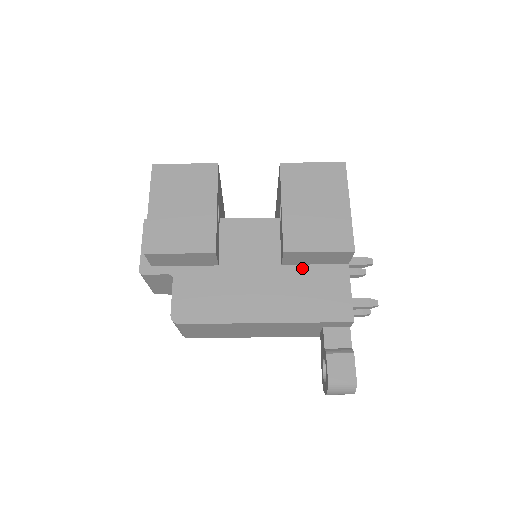
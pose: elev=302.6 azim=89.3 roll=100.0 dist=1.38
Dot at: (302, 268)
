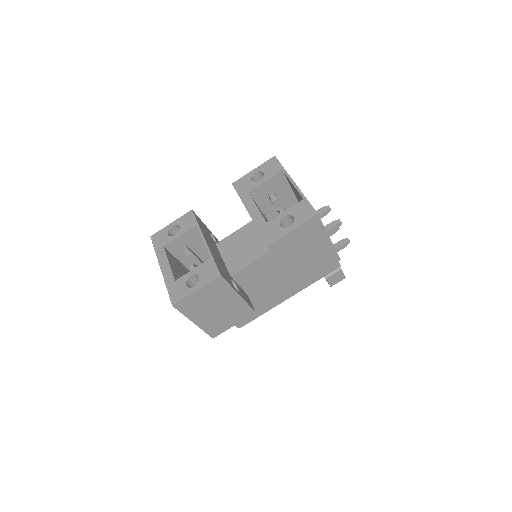
Dot at: occluded
